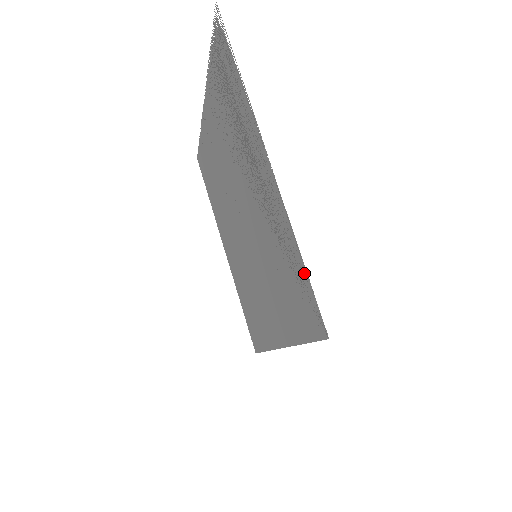
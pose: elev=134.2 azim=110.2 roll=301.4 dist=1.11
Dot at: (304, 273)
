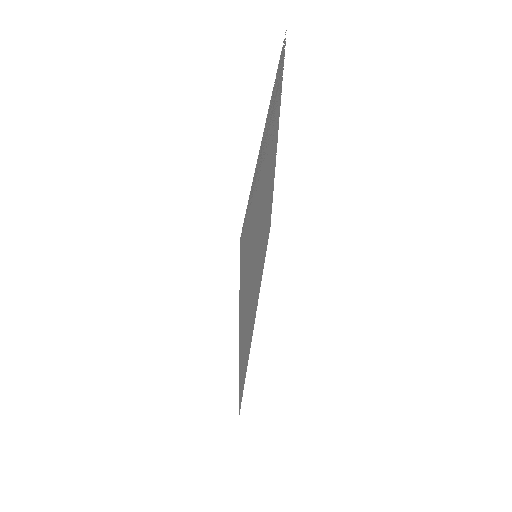
Dot at: (252, 188)
